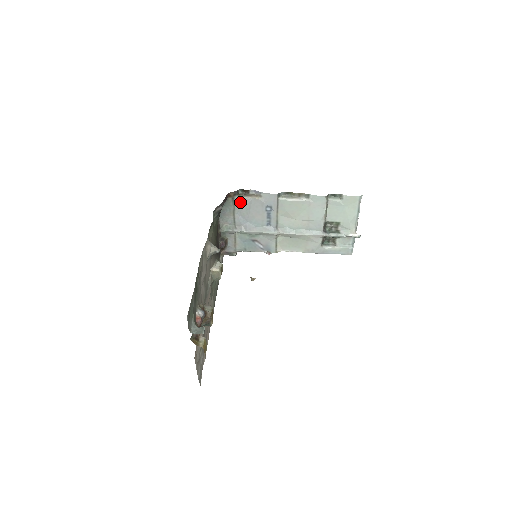
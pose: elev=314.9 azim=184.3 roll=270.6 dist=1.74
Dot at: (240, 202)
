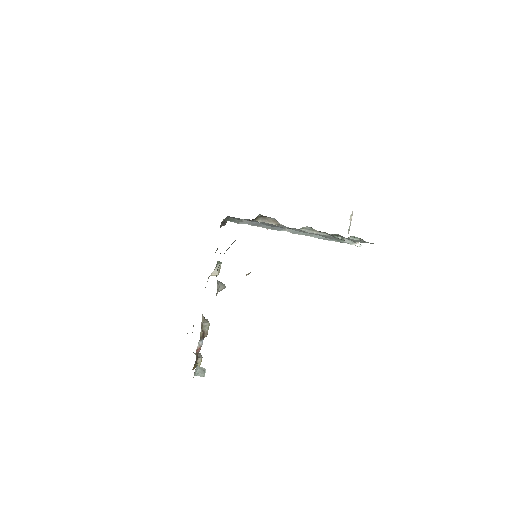
Dot at: (255, 221)
